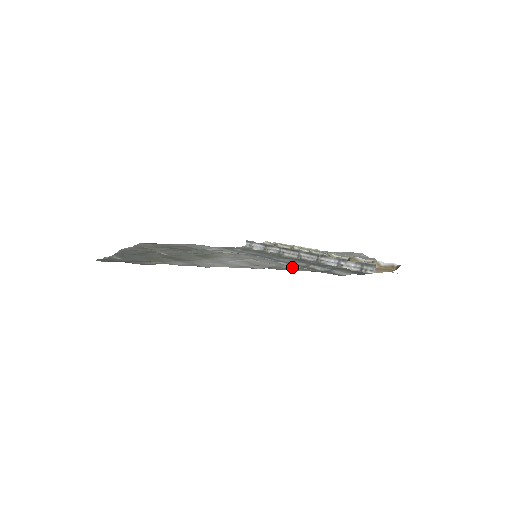
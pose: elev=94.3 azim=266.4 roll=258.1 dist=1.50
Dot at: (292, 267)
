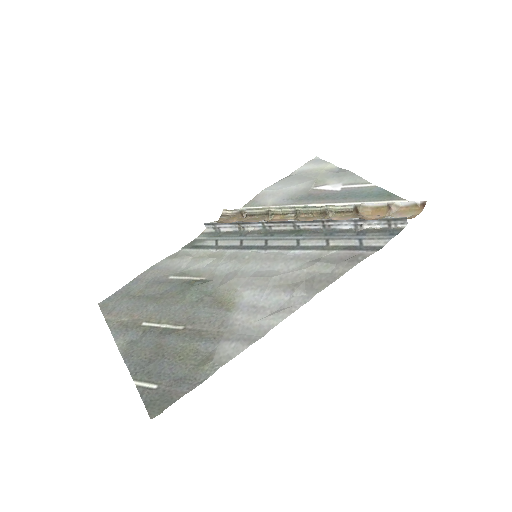
Dot at: (326, 266)
